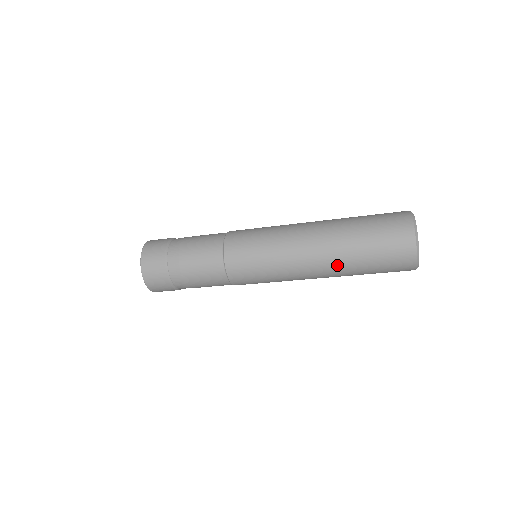
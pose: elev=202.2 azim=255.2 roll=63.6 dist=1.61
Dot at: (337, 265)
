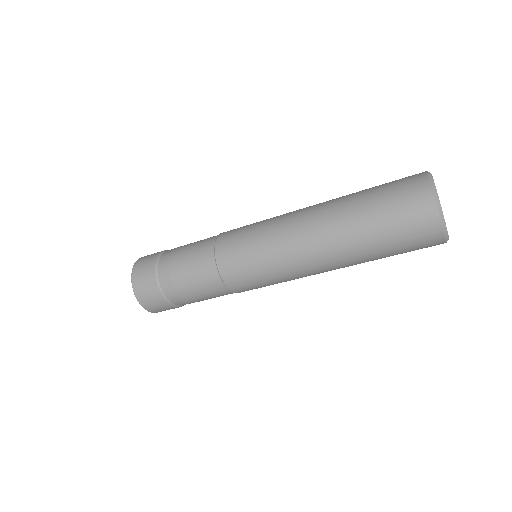
Dot at: (338, 226)
